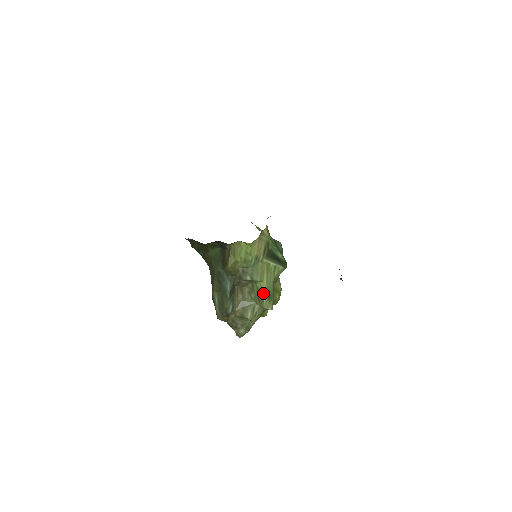
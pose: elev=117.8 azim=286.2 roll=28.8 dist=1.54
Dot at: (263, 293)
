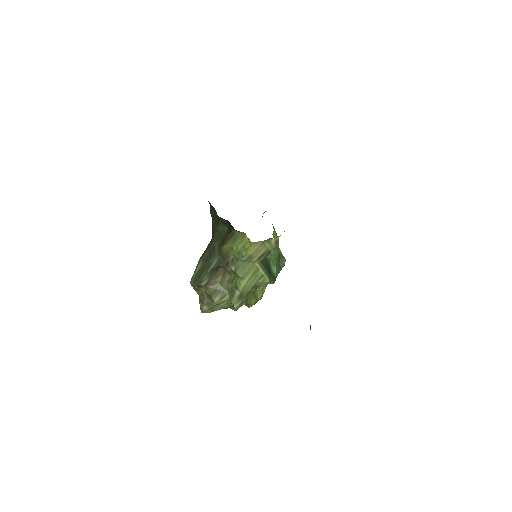
Dot at: (238, 289)
